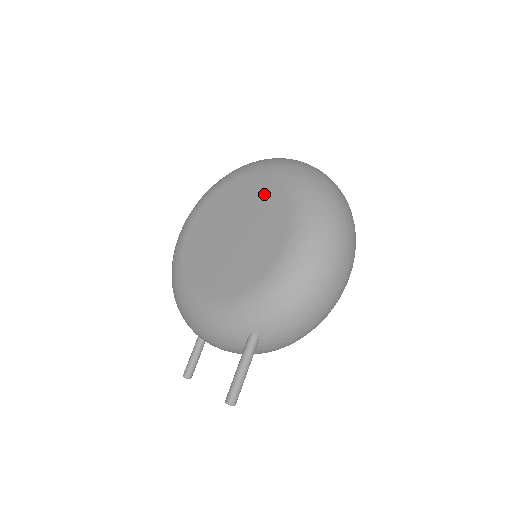
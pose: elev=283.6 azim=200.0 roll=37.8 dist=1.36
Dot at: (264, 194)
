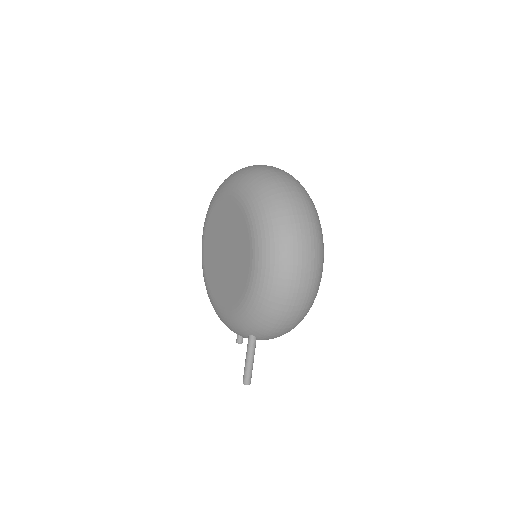
Dot at: (236, 218)
